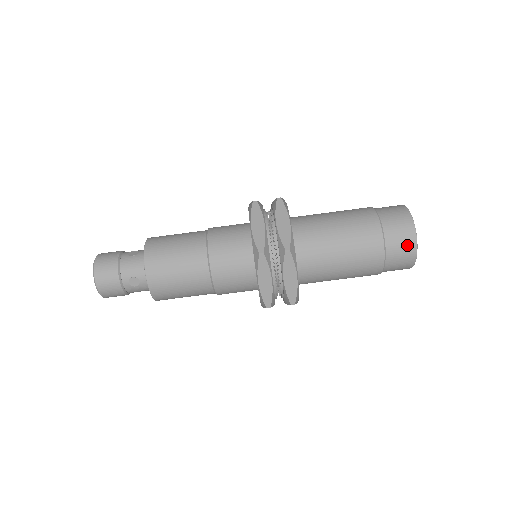
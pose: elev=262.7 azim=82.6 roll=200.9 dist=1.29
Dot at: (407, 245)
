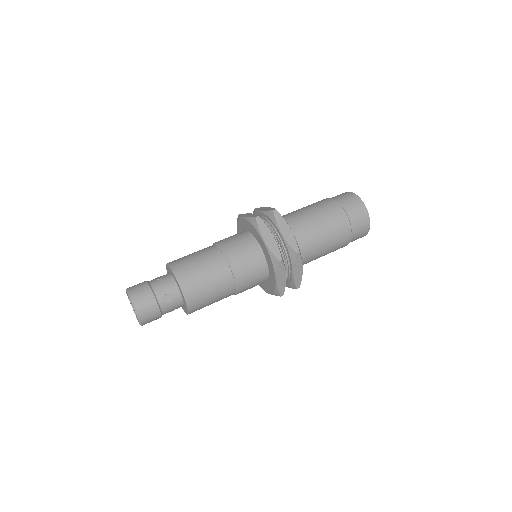
Dot at: occluded
